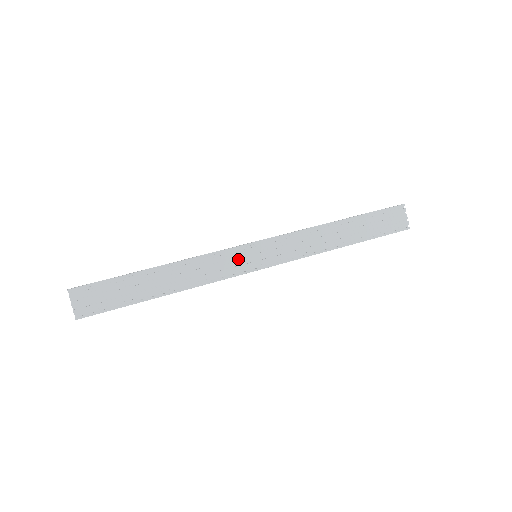
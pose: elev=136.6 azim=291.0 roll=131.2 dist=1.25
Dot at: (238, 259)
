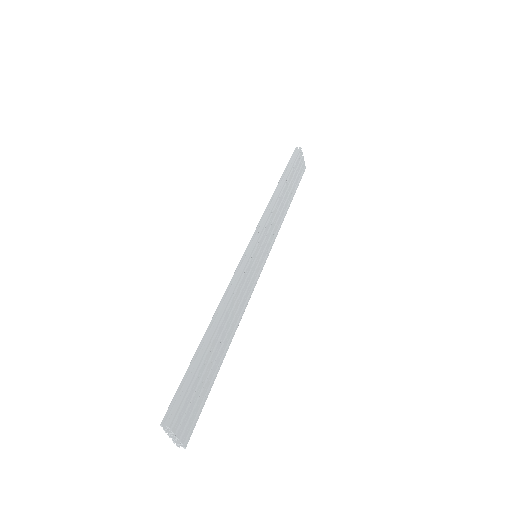
Dot at: (252, 269)
